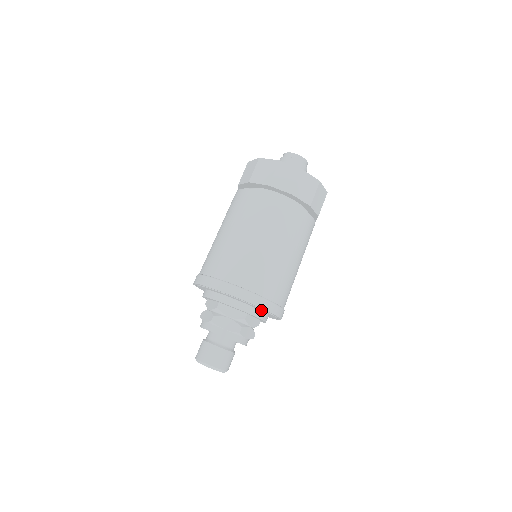
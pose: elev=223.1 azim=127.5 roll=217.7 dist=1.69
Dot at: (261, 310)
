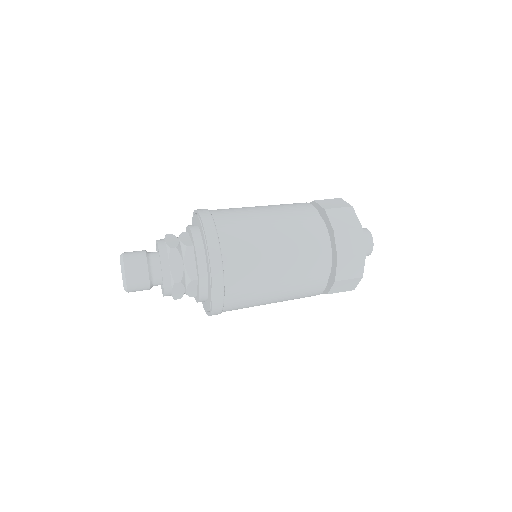
Dot at: (209, 291)
